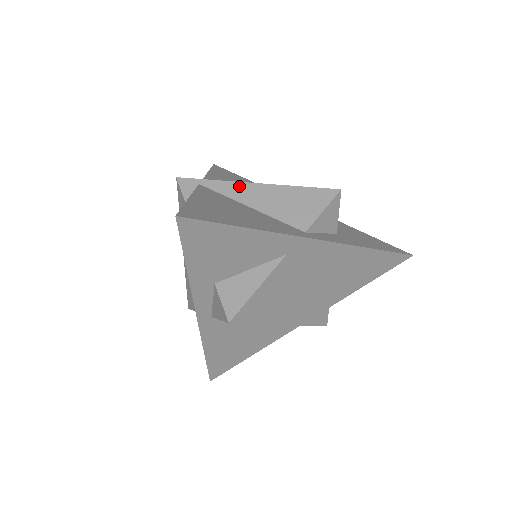
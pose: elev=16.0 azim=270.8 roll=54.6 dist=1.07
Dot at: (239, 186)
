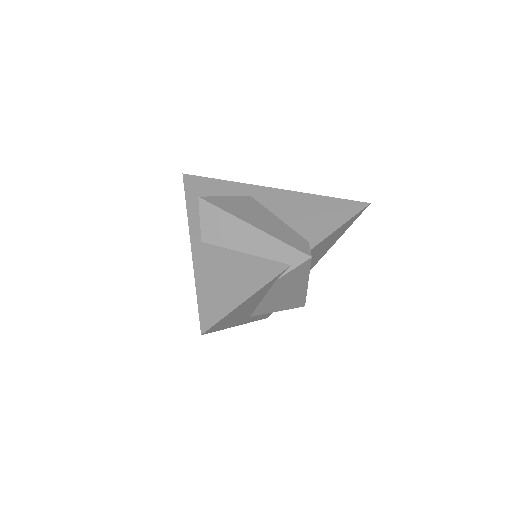
Dot at: occluded
